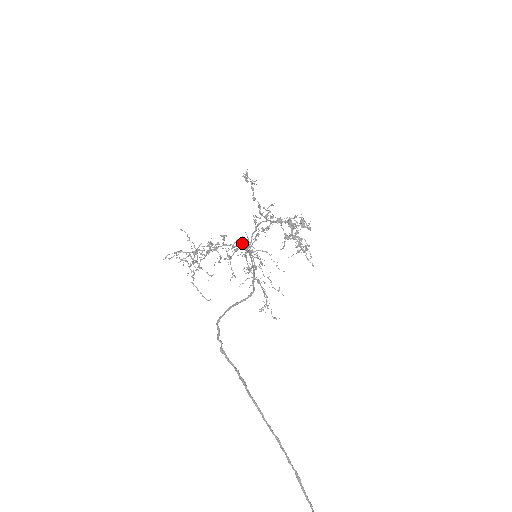
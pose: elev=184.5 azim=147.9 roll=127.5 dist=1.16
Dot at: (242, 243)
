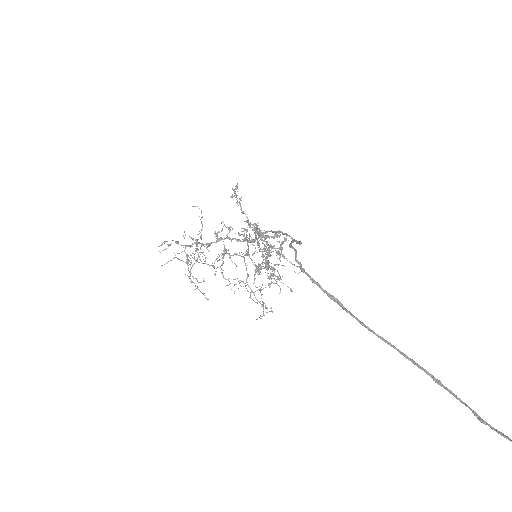
Dot at: occluded
